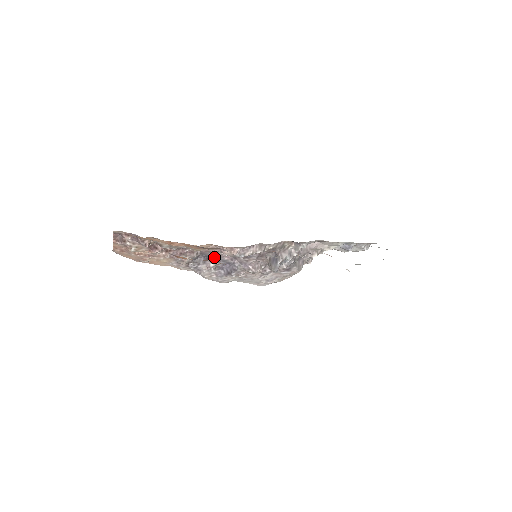
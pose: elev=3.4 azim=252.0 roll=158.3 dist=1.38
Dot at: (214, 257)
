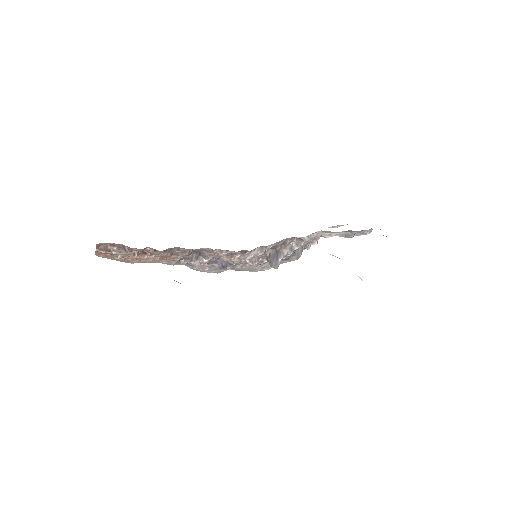
Dot at: occluded
